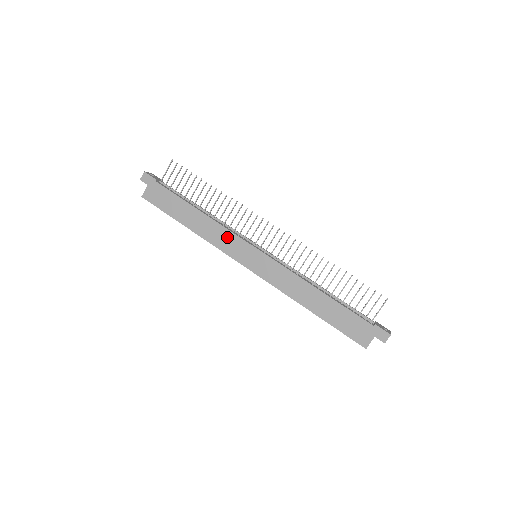
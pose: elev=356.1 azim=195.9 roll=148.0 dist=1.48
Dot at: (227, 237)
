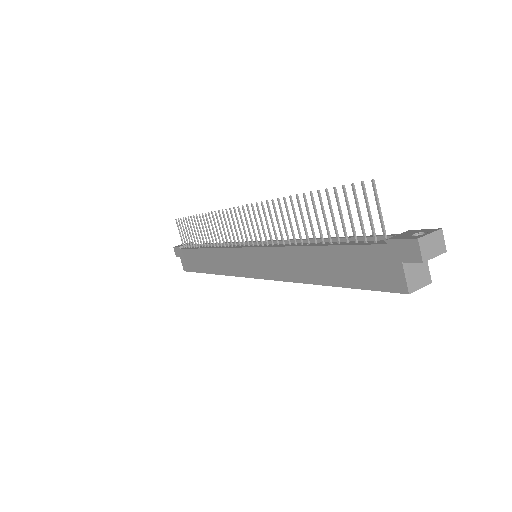
Dot at: (226, 257)
